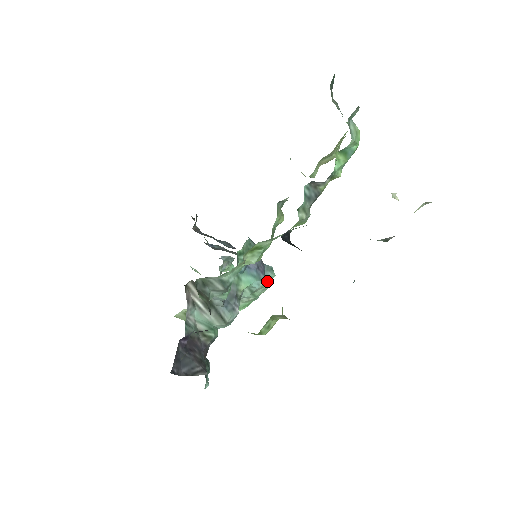
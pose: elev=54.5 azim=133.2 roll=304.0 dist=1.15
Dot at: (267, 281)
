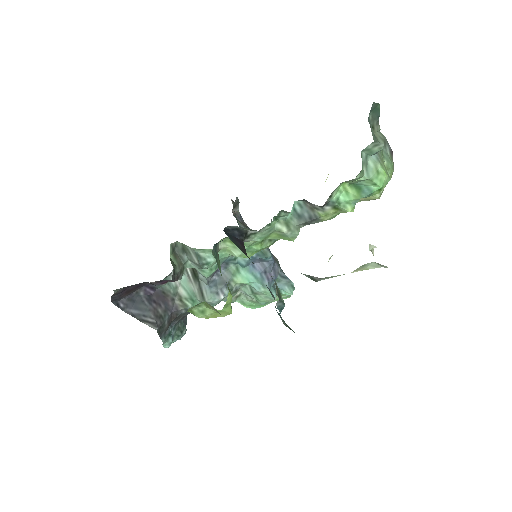
Dot at: (273, 291)
